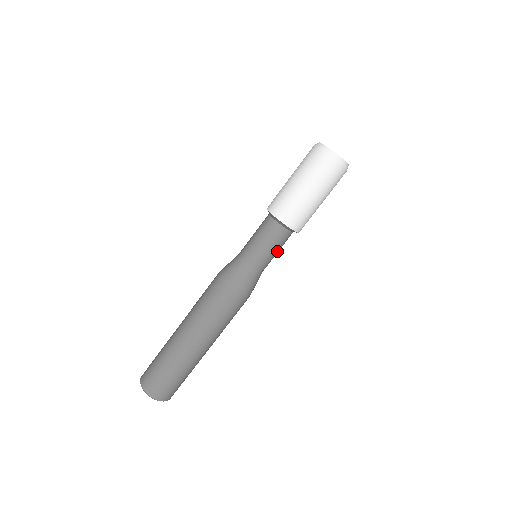
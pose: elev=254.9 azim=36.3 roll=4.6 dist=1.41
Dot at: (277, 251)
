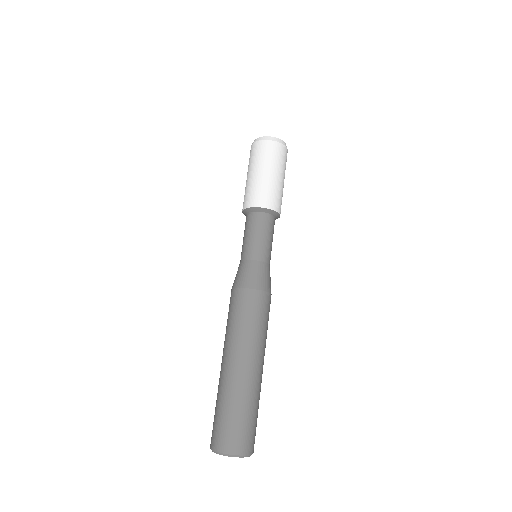
Dot at: (261, 236)
